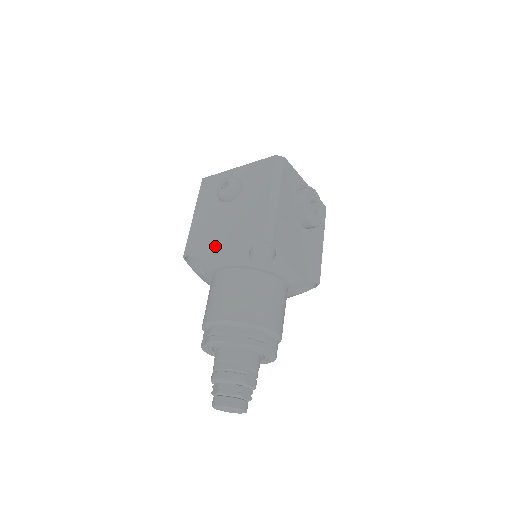
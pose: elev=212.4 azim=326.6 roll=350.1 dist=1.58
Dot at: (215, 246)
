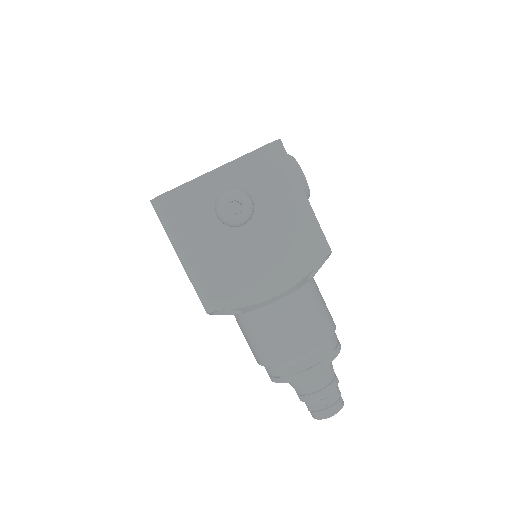
Dot at: (261, 285)
